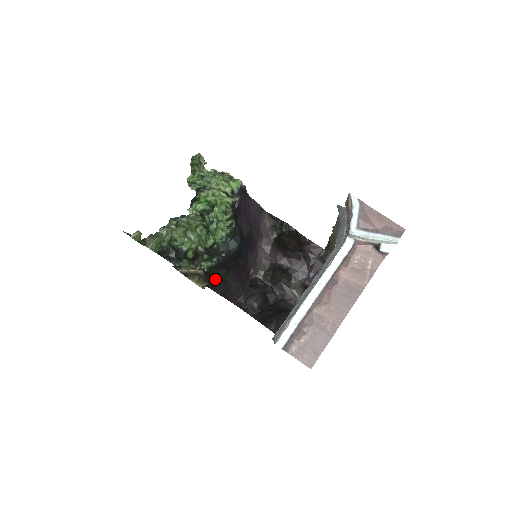
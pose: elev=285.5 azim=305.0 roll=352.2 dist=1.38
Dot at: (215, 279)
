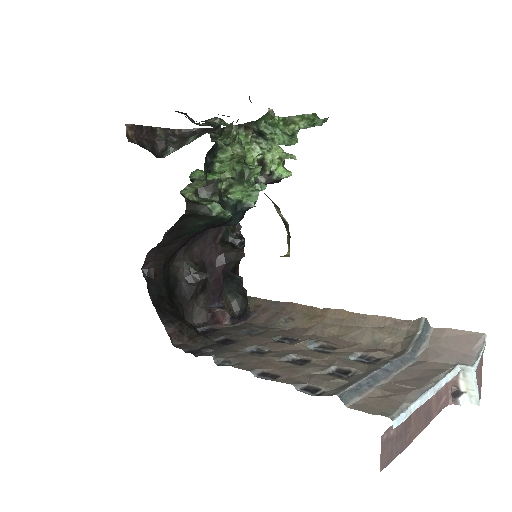
Dot at: (188, 226)
